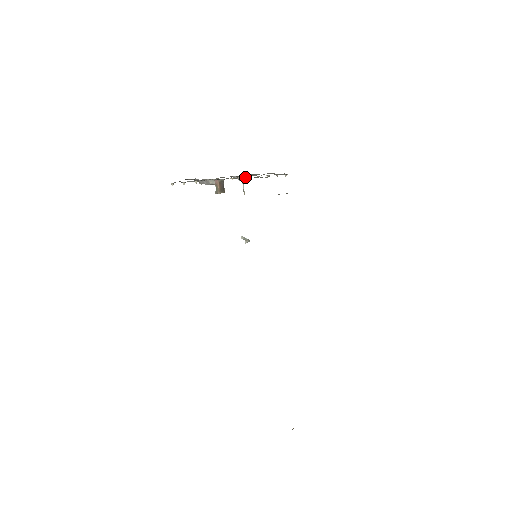
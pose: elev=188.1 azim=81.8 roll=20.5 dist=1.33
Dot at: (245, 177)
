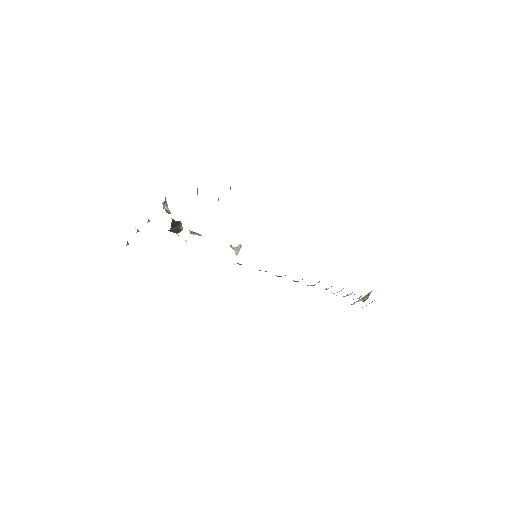
Dot at: occluded
